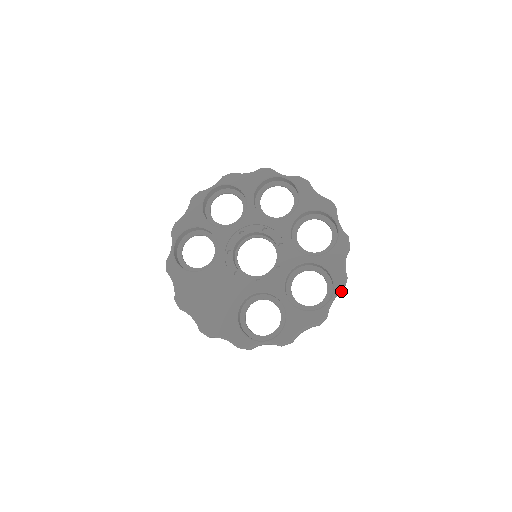
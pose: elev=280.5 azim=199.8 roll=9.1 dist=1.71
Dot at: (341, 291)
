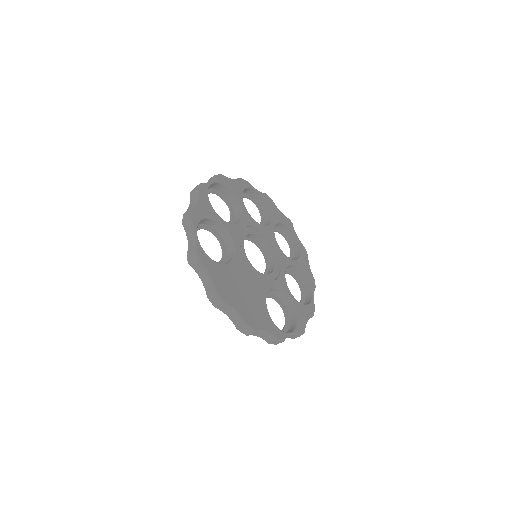
Dot at: (314, 289)
